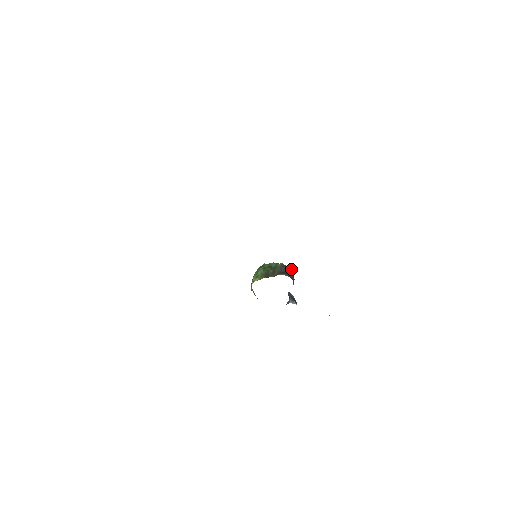
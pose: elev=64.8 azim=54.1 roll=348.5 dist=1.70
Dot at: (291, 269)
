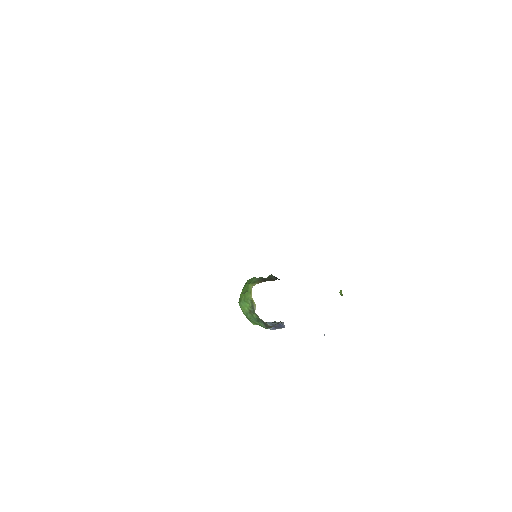
Dot at: occluded
